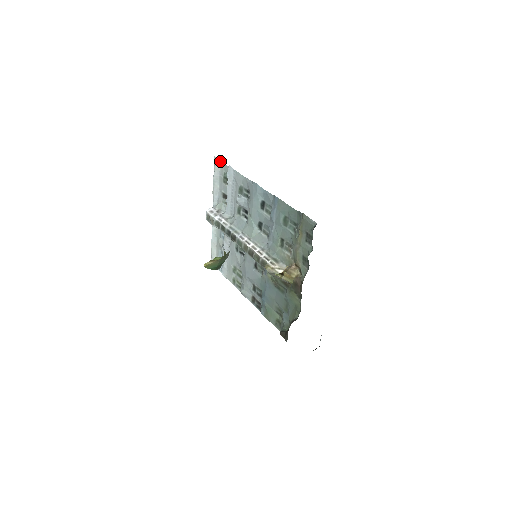
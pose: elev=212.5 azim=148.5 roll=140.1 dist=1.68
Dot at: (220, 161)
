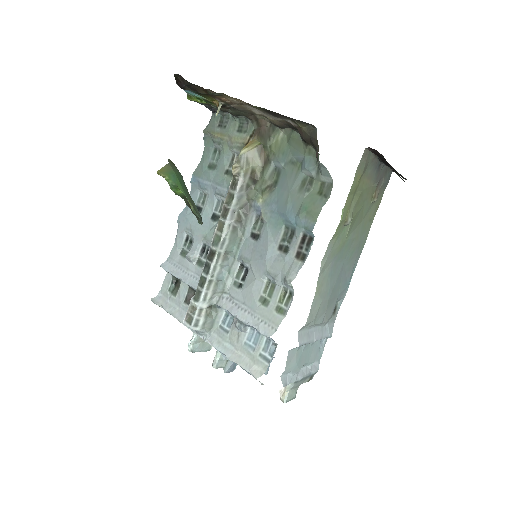
Dot at: (158, 294)
